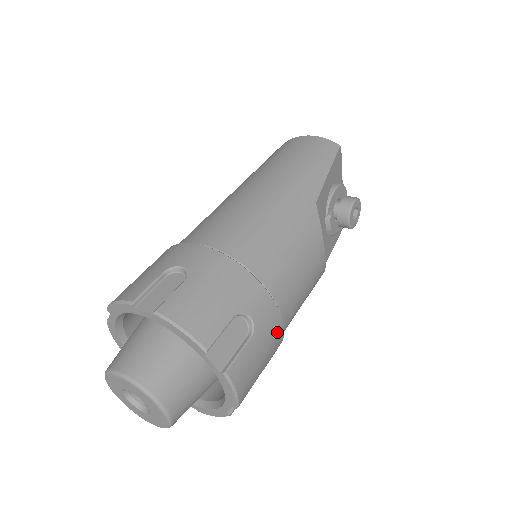
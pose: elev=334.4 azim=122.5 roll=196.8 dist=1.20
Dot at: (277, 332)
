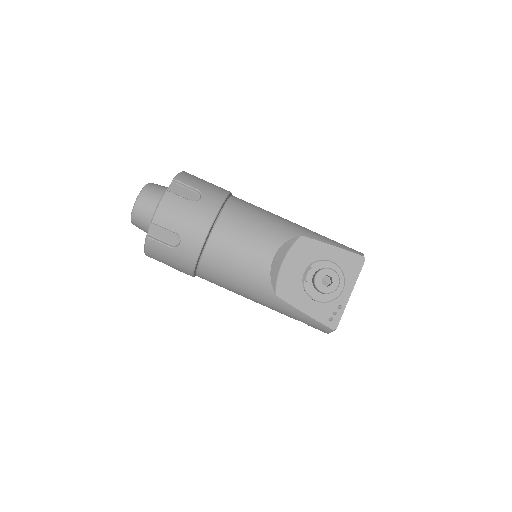
Dot at: (203, 224)
